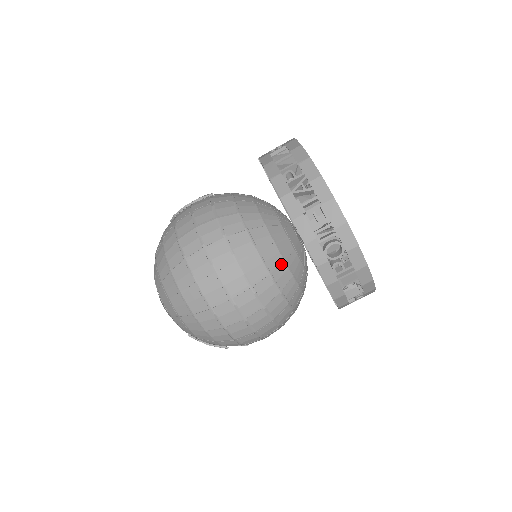
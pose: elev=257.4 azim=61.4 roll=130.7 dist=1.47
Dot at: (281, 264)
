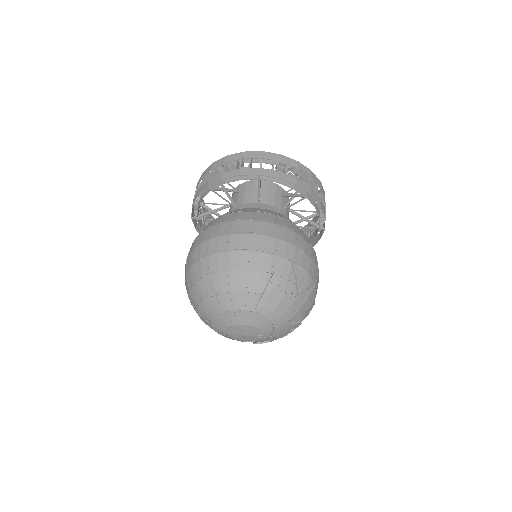
Dot at: occluded
